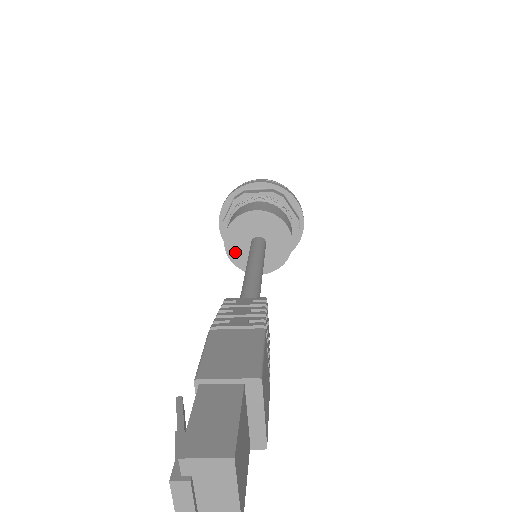
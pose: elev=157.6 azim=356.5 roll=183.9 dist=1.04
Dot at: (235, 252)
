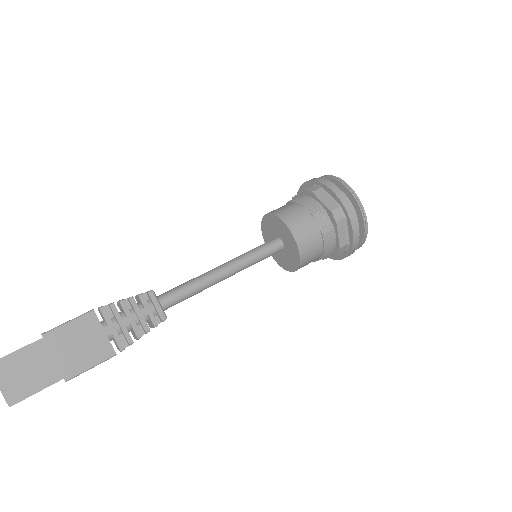
Dot at: (274, 254)
